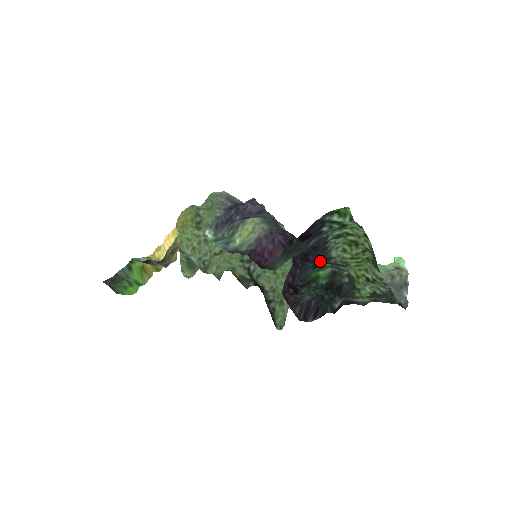
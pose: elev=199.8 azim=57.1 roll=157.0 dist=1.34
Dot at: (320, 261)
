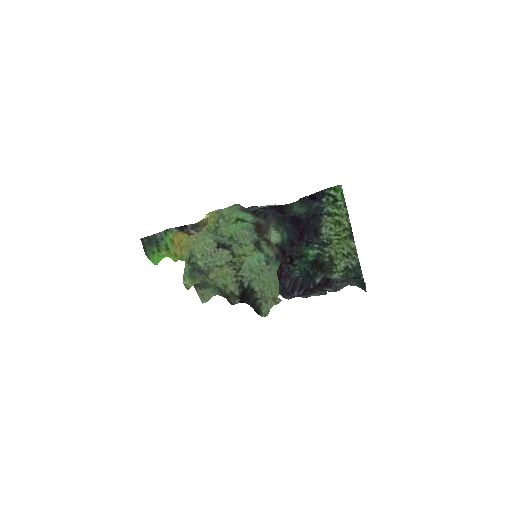
Dot at: (312, 241)
